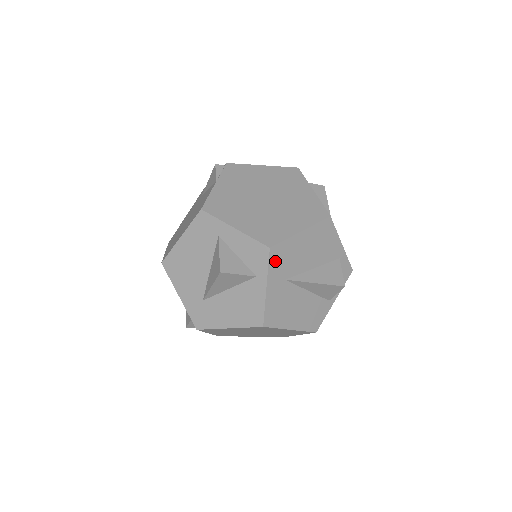
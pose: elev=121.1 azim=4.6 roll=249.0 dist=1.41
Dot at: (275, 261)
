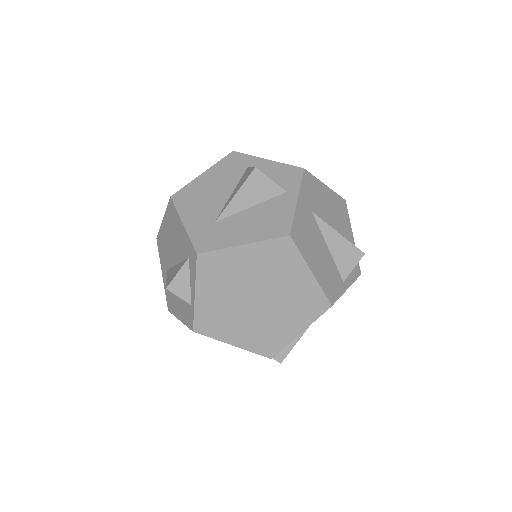
Dot at: (306, 185)
